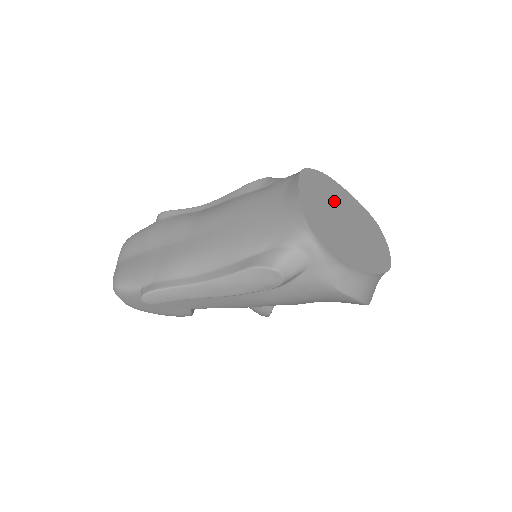
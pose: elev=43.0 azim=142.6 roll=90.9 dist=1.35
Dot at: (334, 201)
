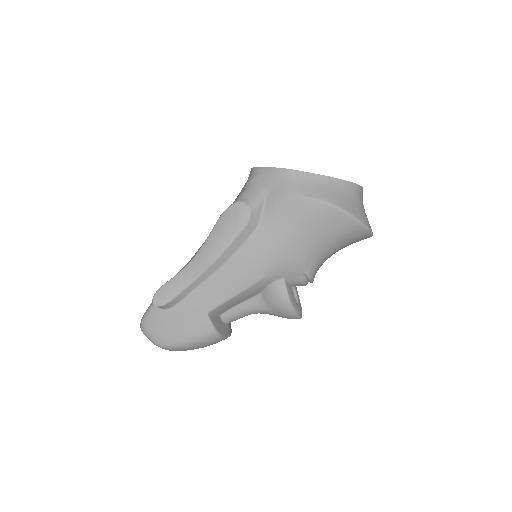
Dot at: occluded
